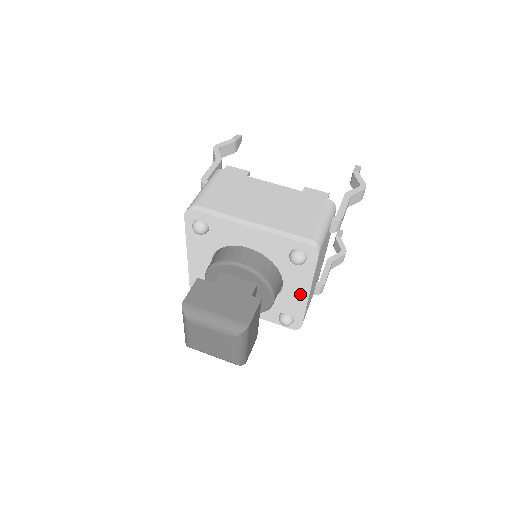
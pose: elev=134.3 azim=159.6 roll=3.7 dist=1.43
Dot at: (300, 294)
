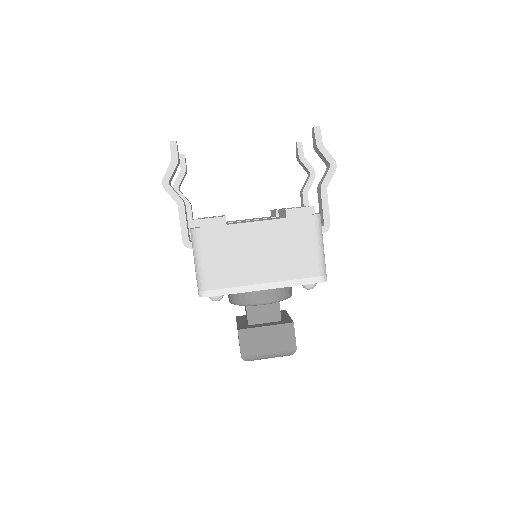
Dot at: occluded
